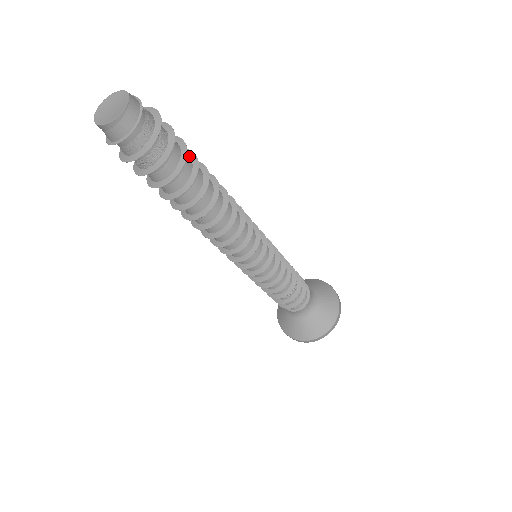
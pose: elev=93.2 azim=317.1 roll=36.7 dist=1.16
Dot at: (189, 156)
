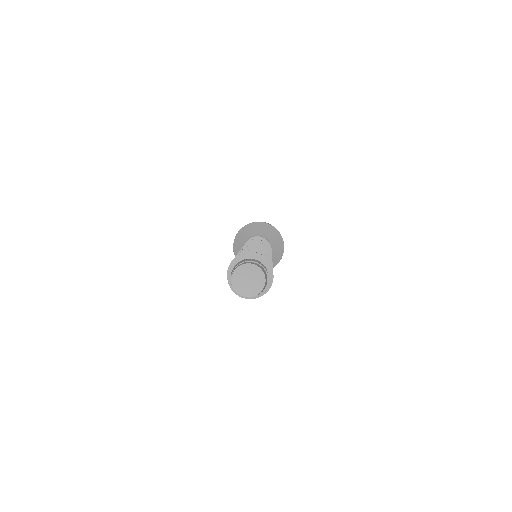
Dot at: occluded
